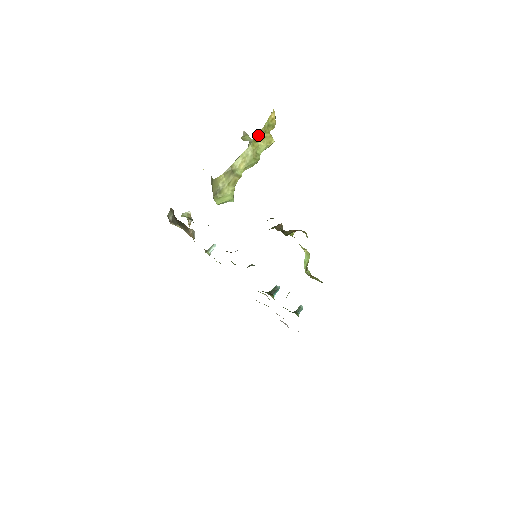
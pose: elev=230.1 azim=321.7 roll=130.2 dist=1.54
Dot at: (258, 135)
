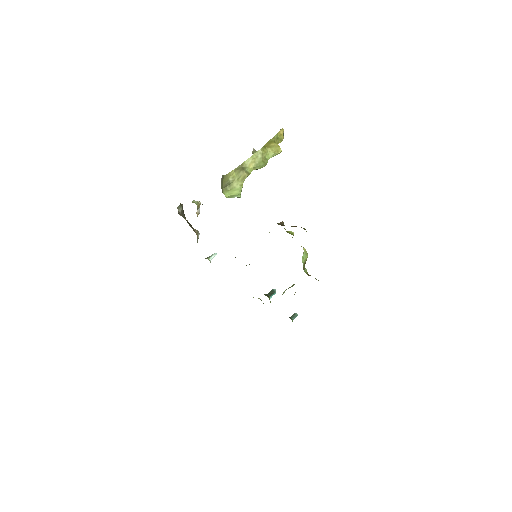
Dot at: (268, 143)
